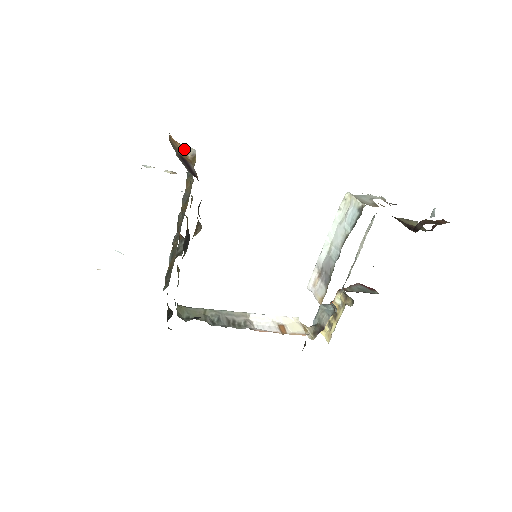
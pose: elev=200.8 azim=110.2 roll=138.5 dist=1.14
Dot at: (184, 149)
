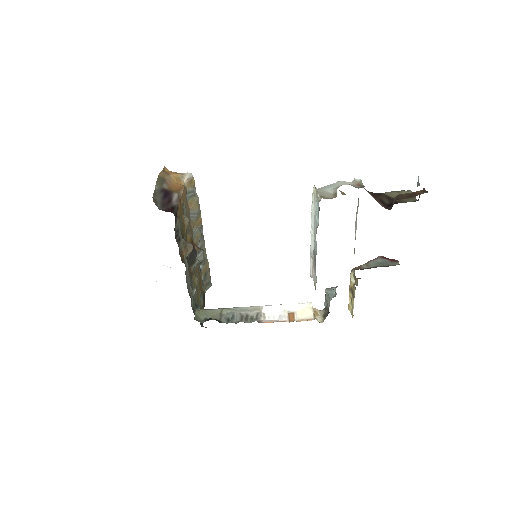
Dot at: (178, 177)
